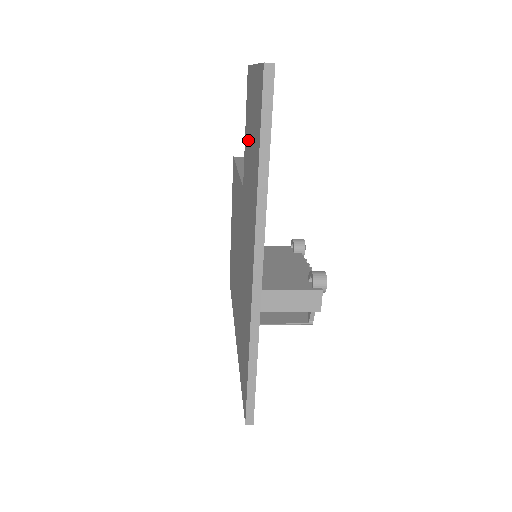
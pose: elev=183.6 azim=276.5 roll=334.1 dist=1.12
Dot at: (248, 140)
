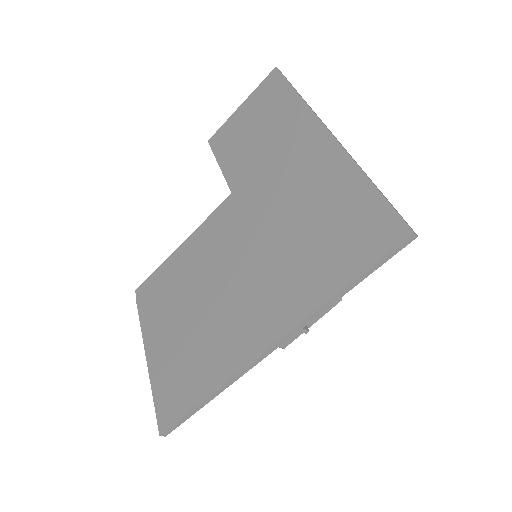
Dot at: (241, 145)
